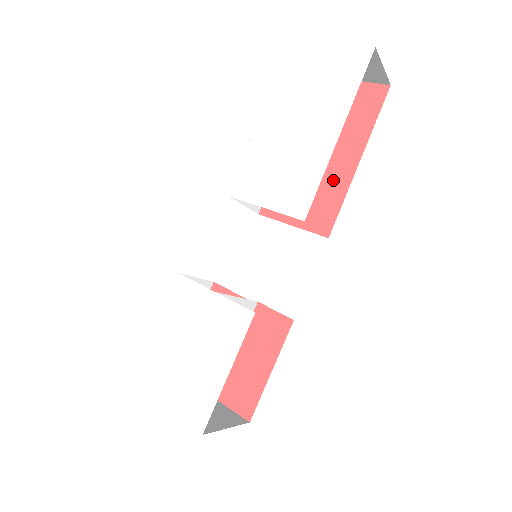
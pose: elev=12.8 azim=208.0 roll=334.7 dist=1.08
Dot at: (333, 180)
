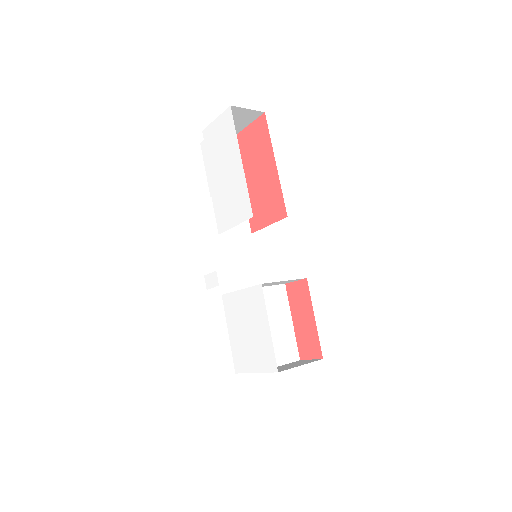
Dot at: (271, 184)
